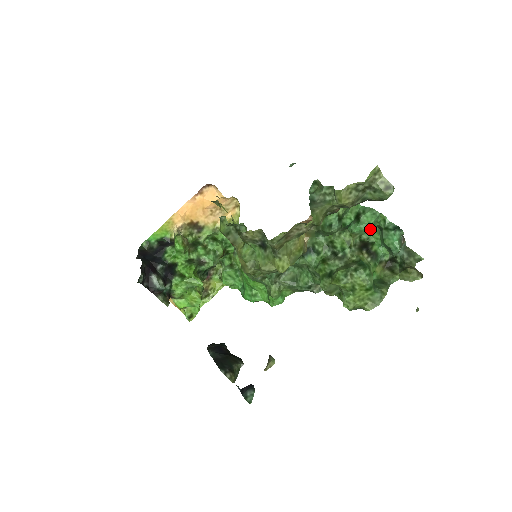
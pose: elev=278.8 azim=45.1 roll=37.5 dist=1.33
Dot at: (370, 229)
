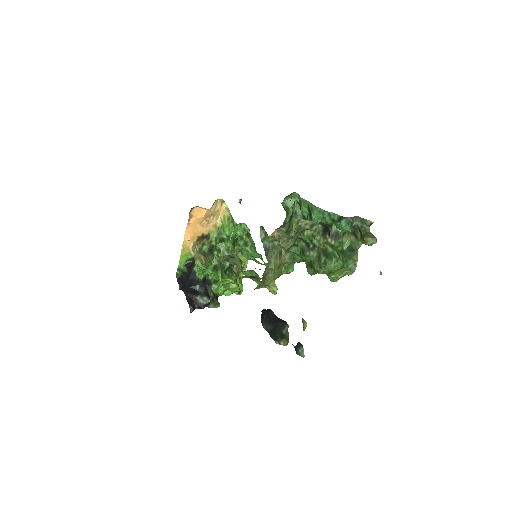
Dot at: occluded
